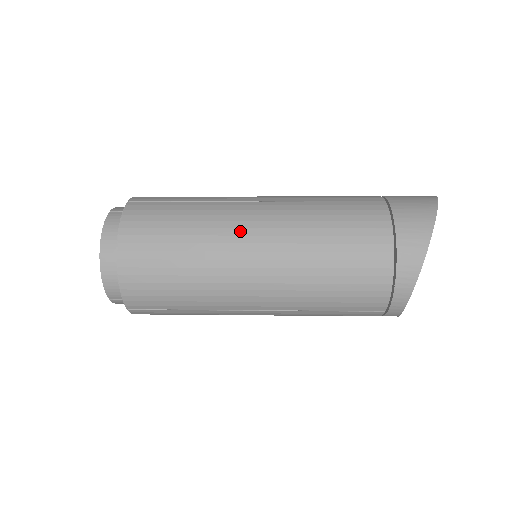
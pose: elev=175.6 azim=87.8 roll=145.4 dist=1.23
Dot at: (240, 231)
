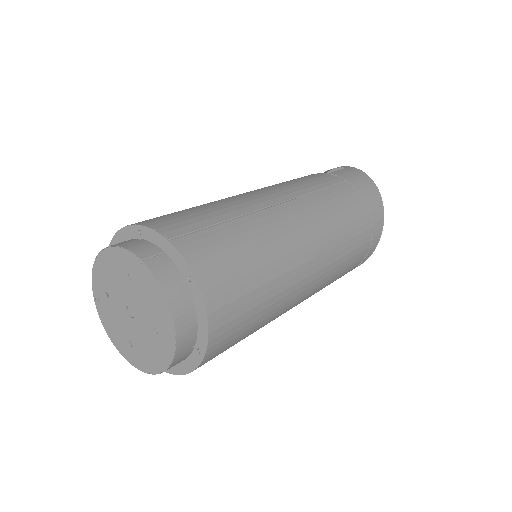
Dot at: (295, 244)
